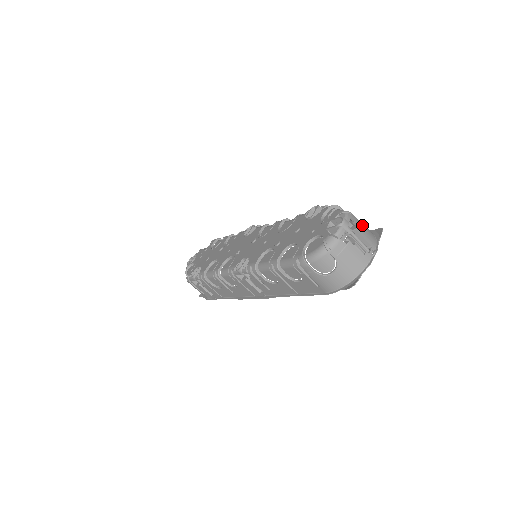
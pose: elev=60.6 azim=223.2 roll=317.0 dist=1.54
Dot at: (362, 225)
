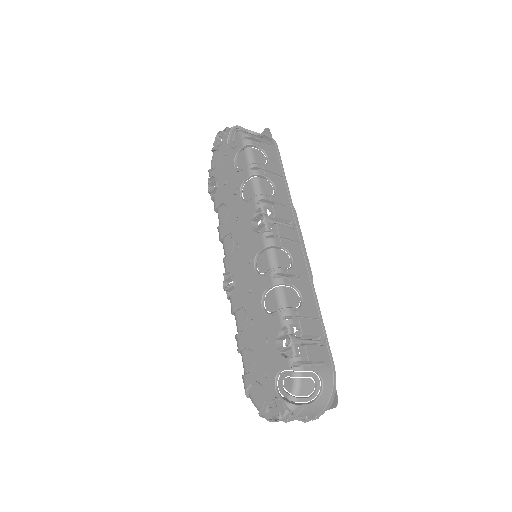
Dot at: (310, 407)
